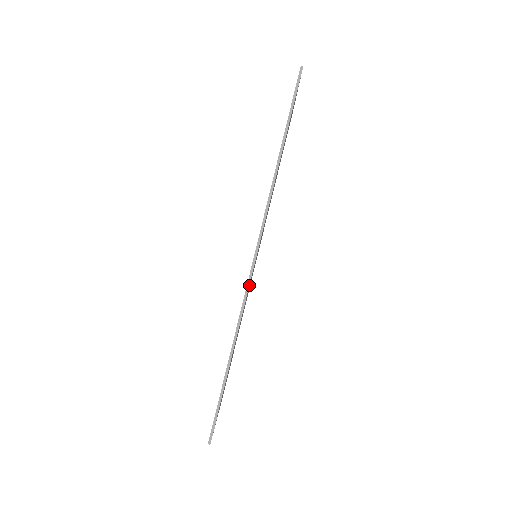
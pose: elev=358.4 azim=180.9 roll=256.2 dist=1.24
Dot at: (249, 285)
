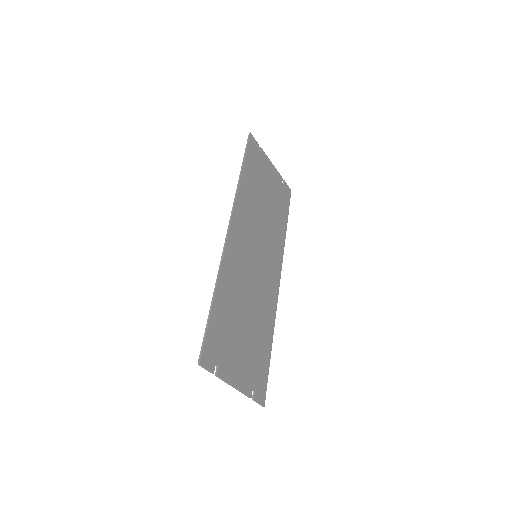
Dot at: (229, 247)
